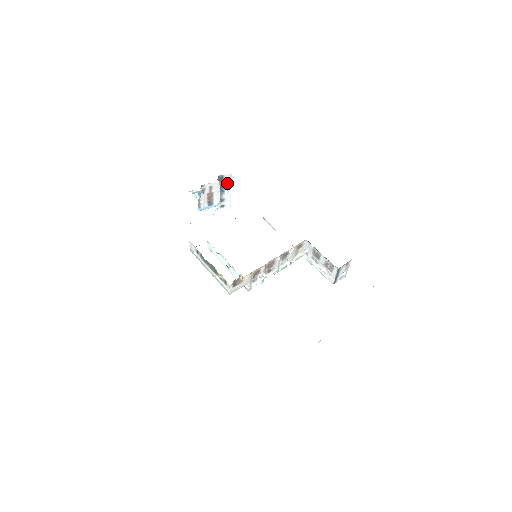
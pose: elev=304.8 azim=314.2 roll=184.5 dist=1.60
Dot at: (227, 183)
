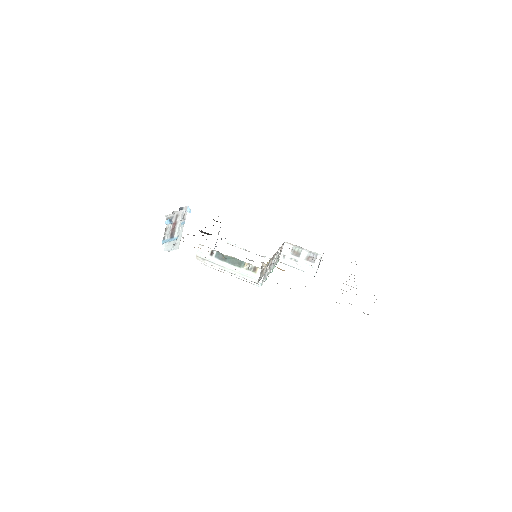
Dot at: (183, 217)
